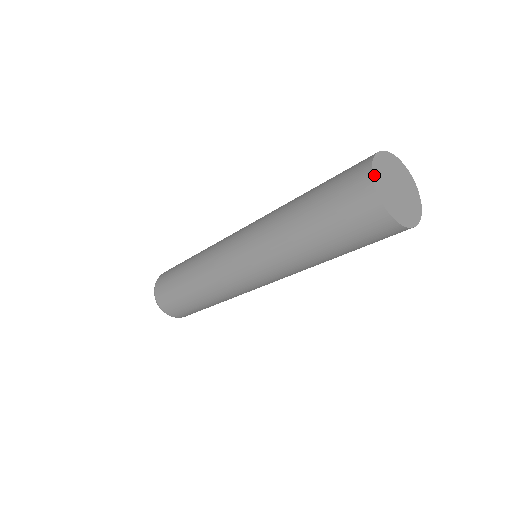
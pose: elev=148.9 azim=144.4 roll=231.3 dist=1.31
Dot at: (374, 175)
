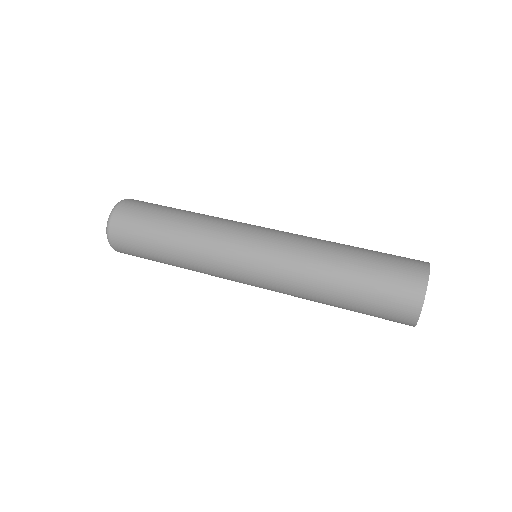
Dot at: (424, 299)
